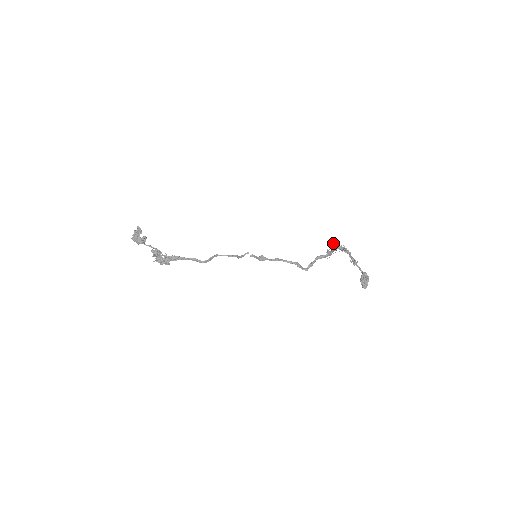
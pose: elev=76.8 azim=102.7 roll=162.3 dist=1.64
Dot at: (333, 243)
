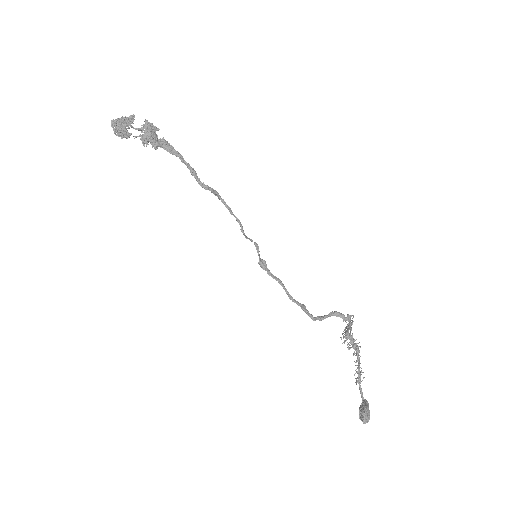
Dot at: occluded
